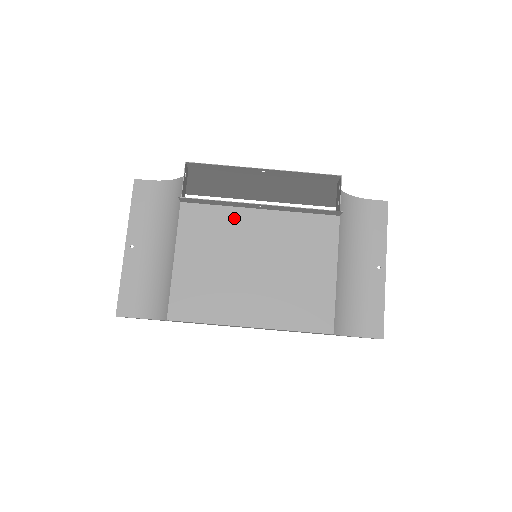
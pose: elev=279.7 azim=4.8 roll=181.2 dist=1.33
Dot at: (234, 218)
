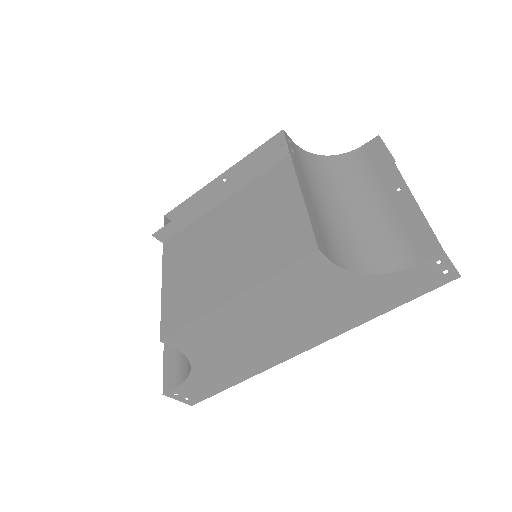
Dot at: (203, 224)
